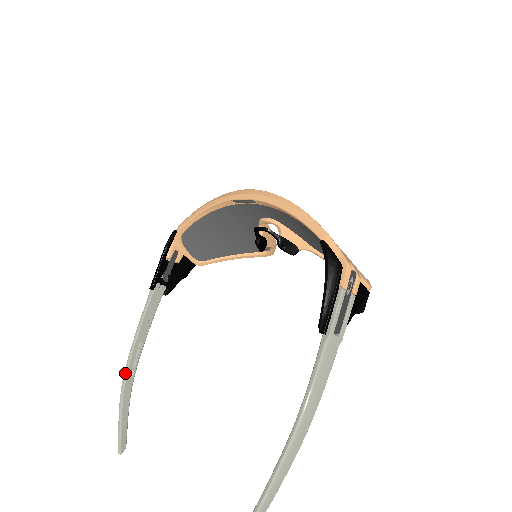
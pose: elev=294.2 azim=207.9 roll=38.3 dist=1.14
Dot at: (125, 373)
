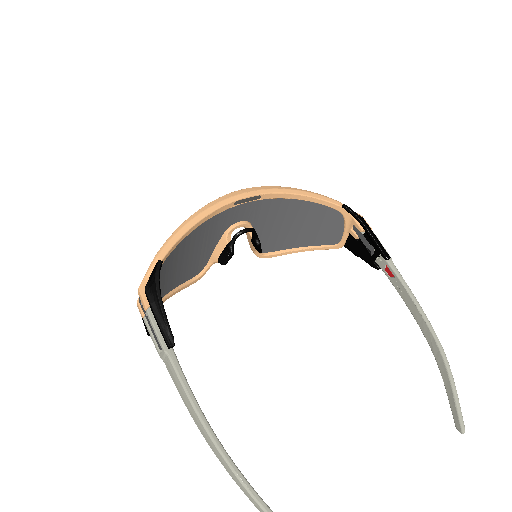
Dot at: (233, 463)
